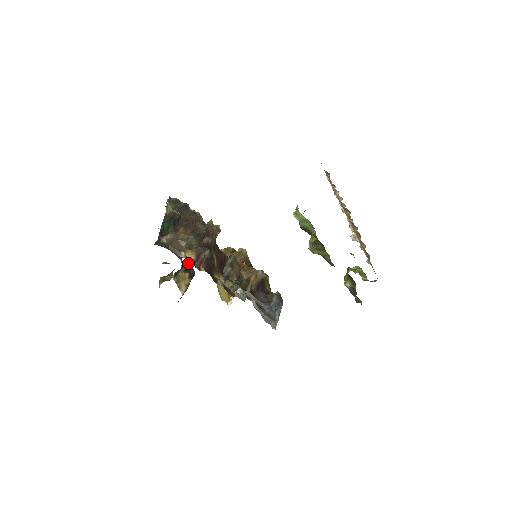
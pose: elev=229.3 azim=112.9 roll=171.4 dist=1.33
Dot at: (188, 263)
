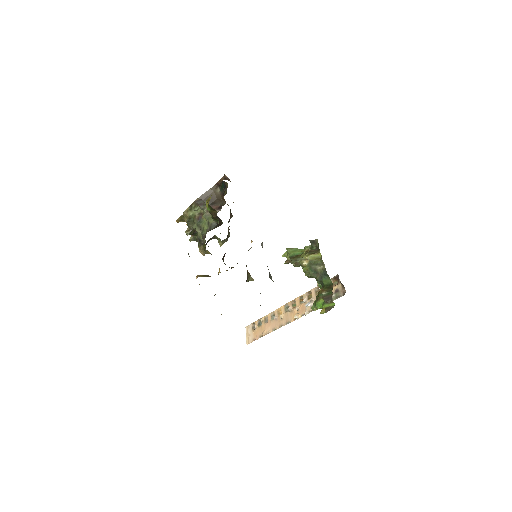
Dot at: occluded
